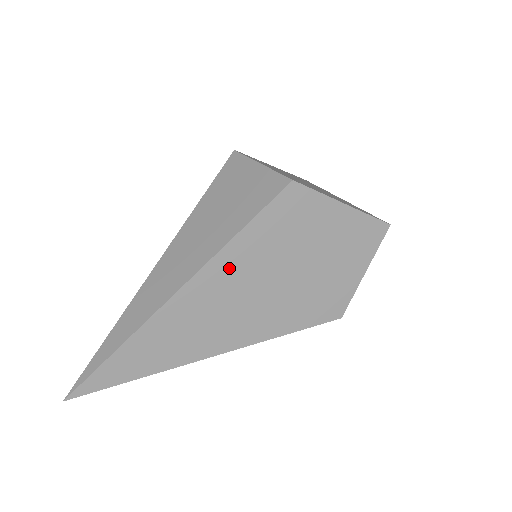
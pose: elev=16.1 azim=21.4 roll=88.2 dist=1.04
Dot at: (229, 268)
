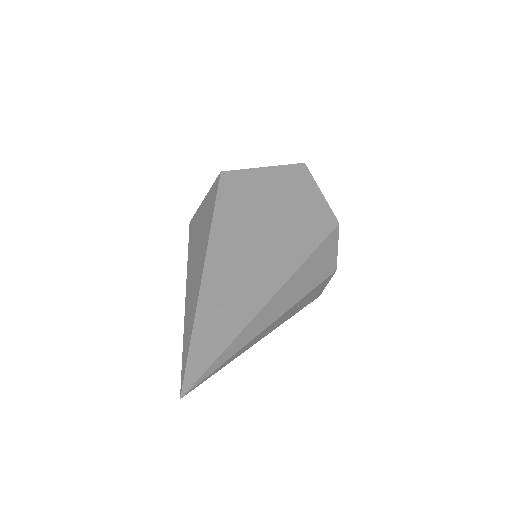
Dot at: (227, 232)
